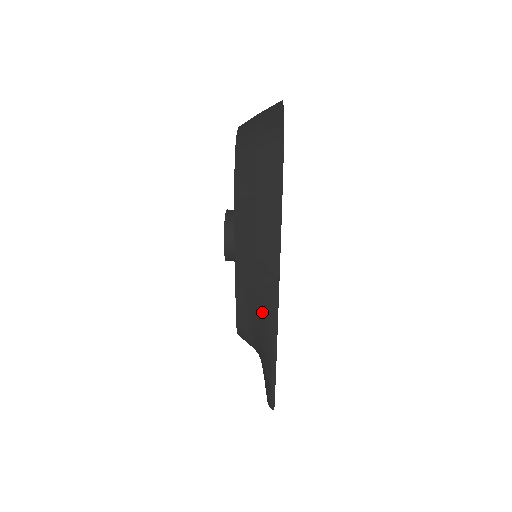
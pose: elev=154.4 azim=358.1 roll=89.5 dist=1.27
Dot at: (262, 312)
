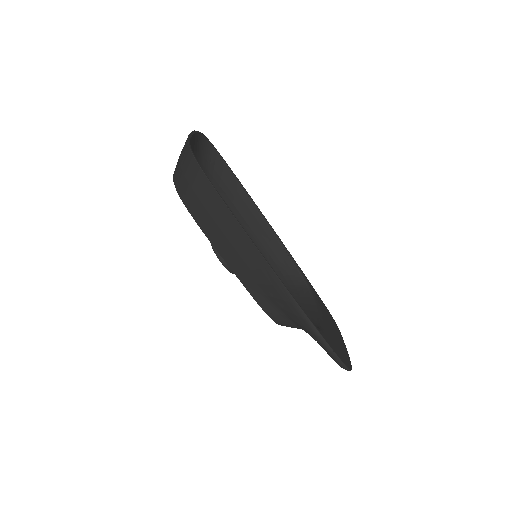
Dot at: (276, 295)
